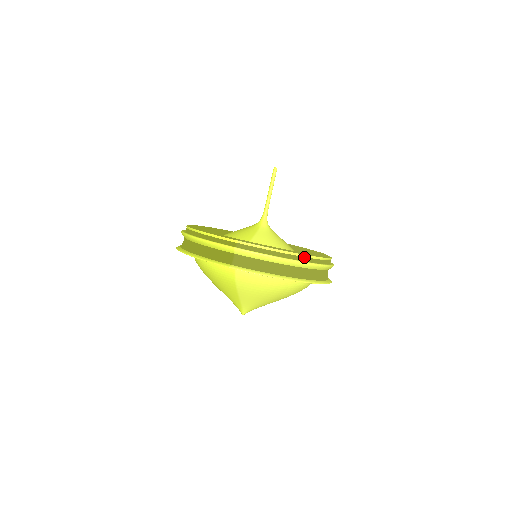
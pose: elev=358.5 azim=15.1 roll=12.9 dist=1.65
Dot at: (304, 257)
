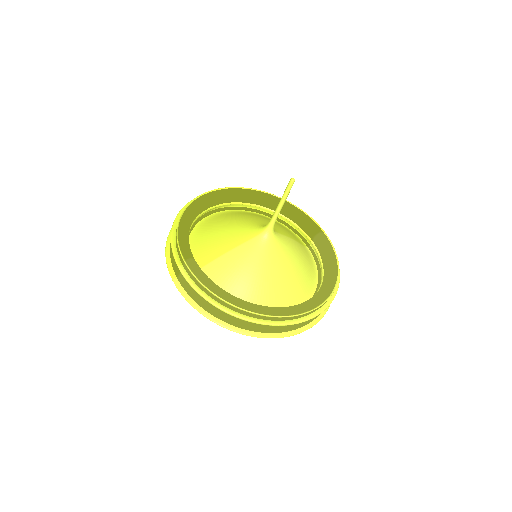
Dot at: (243, 310)
